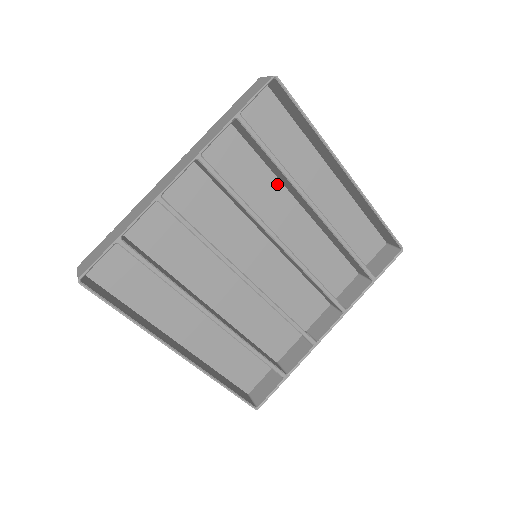
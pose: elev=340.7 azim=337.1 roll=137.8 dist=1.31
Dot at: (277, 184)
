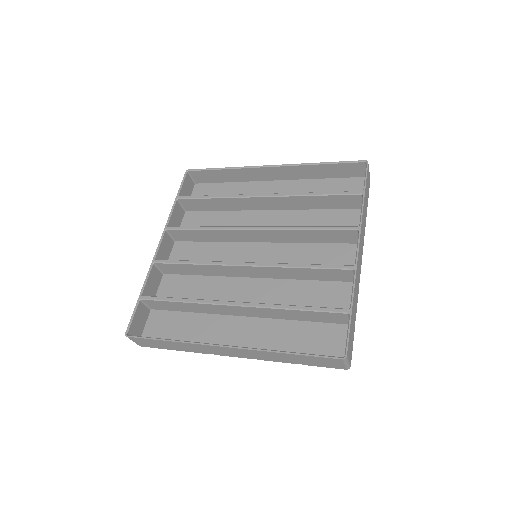
Dot at: (241, 213)
